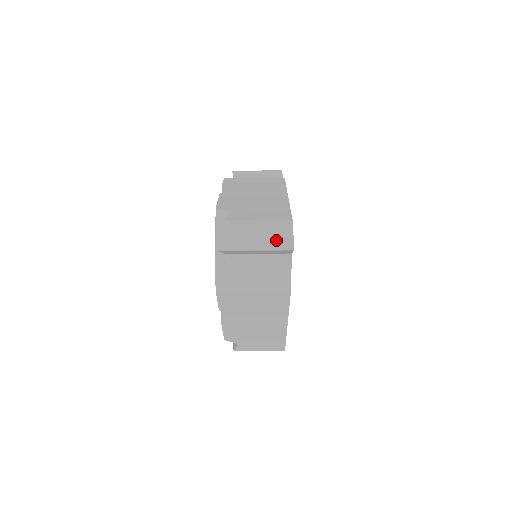
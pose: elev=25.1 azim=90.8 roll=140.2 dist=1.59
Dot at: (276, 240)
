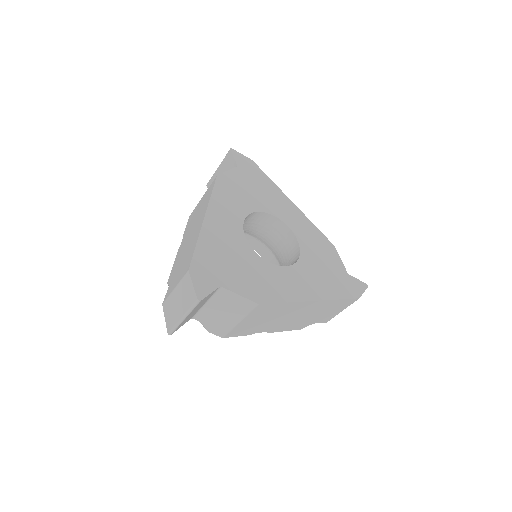
Dot at: (187, 301)
